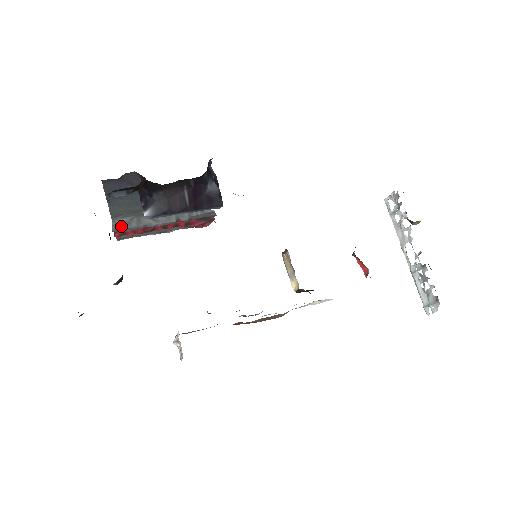
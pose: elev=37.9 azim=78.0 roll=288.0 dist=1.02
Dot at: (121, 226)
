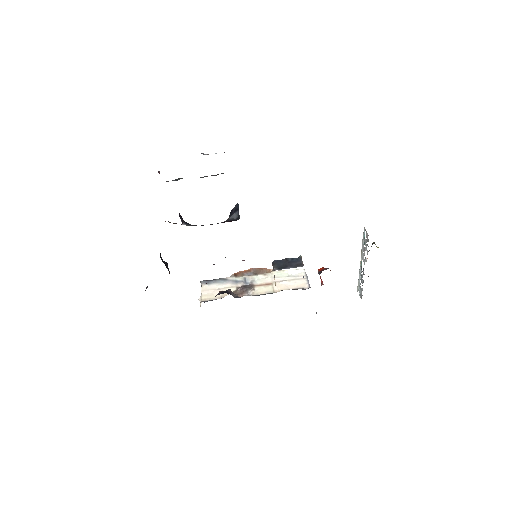
Dot at: occluded
